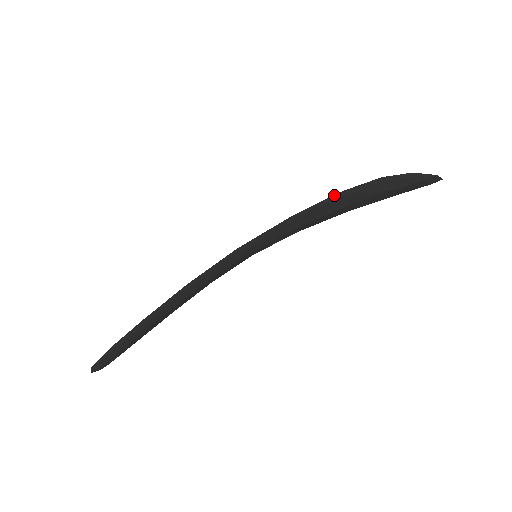
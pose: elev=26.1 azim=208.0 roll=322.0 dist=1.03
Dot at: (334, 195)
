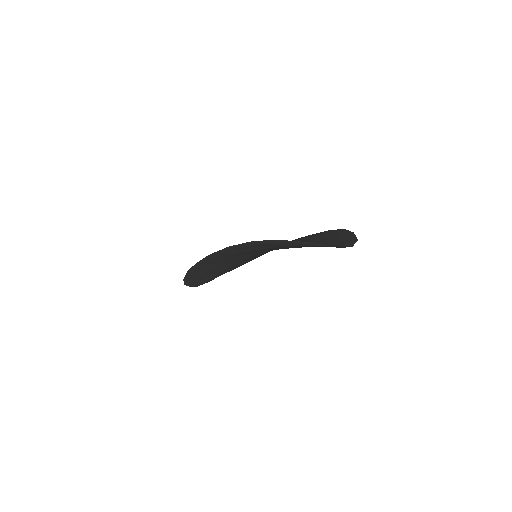
Dot at: (246, 242)
